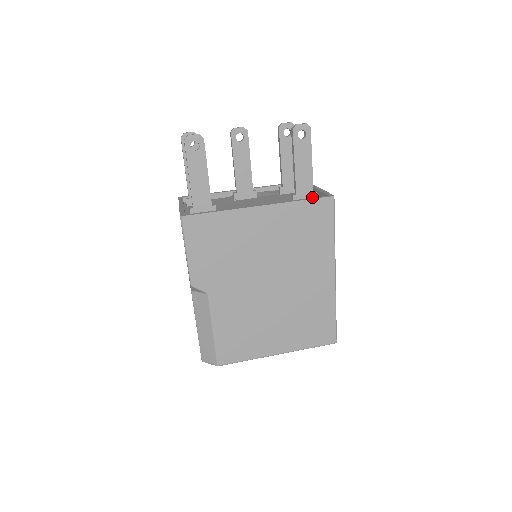
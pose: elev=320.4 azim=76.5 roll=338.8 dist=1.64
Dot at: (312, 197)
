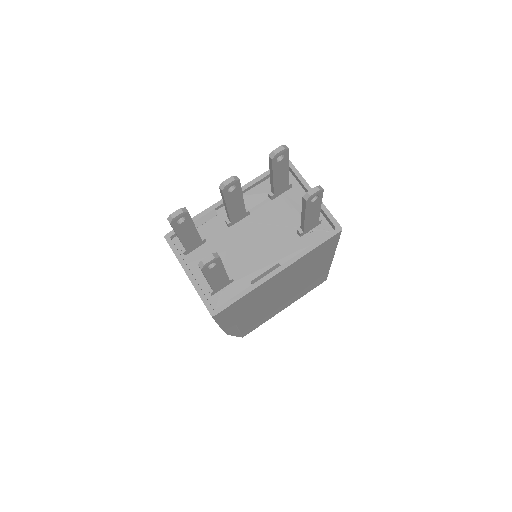
Dot at: (317, 224)
